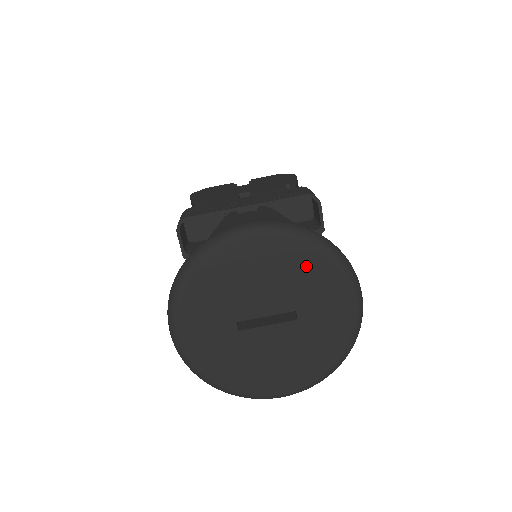
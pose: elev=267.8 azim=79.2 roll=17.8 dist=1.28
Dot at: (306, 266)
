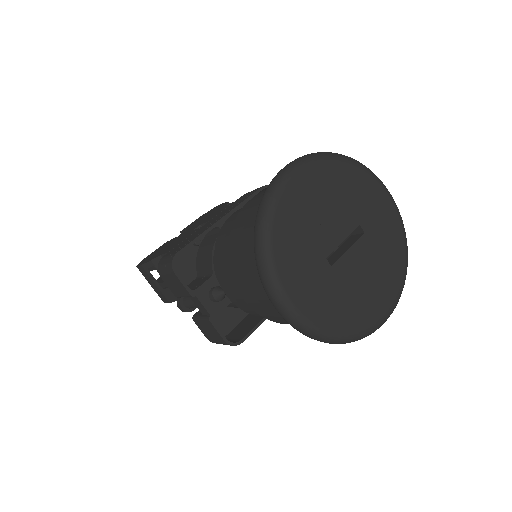
Dot at: (347, 180)
